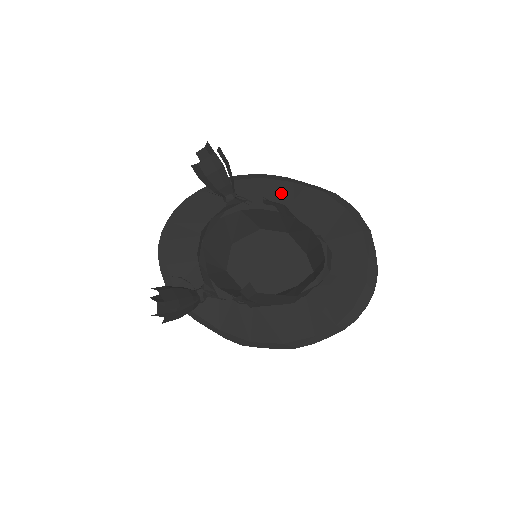
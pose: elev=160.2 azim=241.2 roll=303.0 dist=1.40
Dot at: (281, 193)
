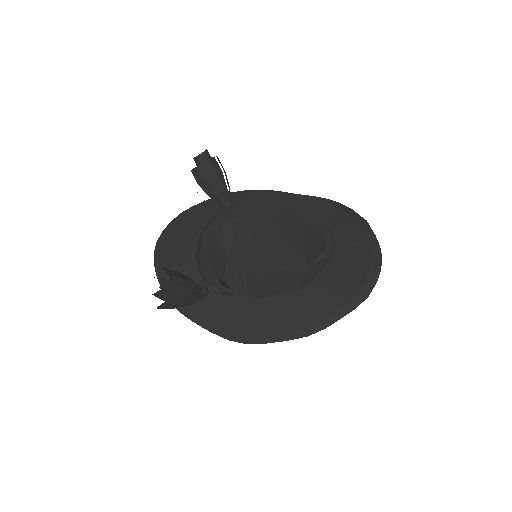
Dot at: (276, 201)
